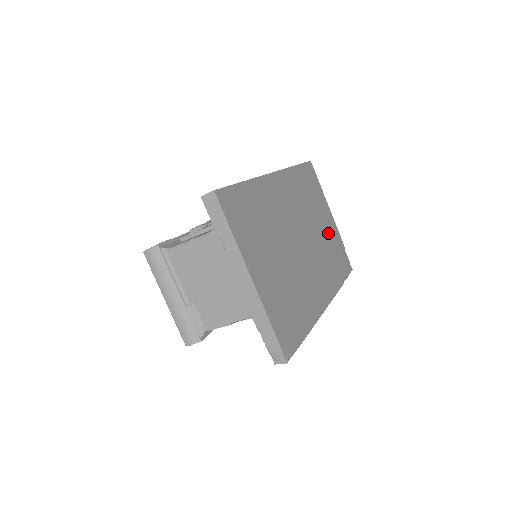
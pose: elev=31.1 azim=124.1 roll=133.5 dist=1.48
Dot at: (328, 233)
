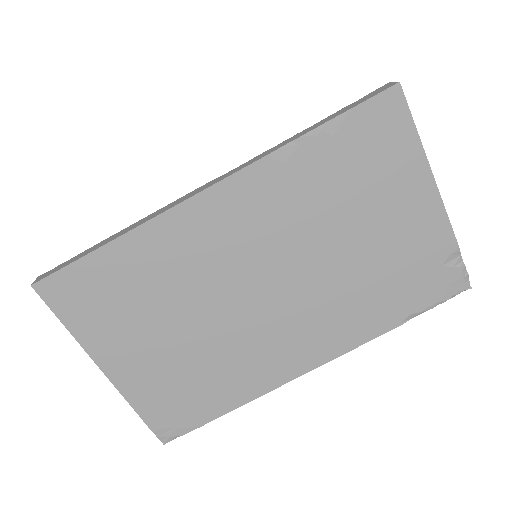
Dot at: (391, 242)
